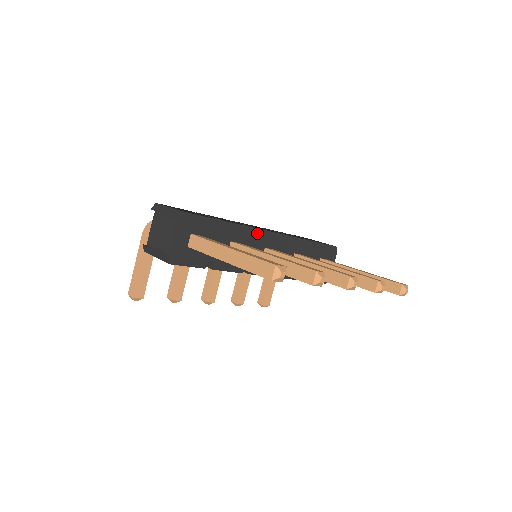
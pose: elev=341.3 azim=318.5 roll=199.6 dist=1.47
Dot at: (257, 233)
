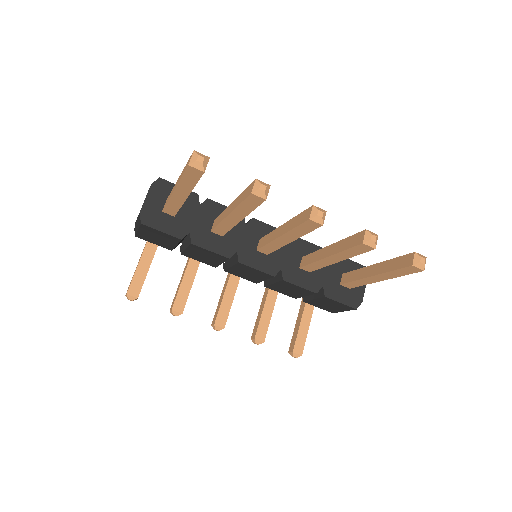
Dot at: (249, 221)
